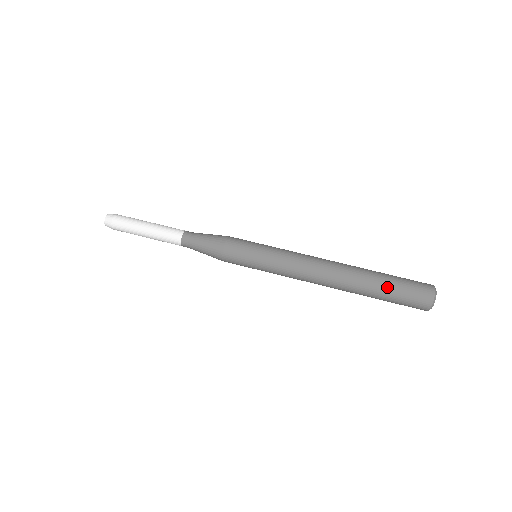
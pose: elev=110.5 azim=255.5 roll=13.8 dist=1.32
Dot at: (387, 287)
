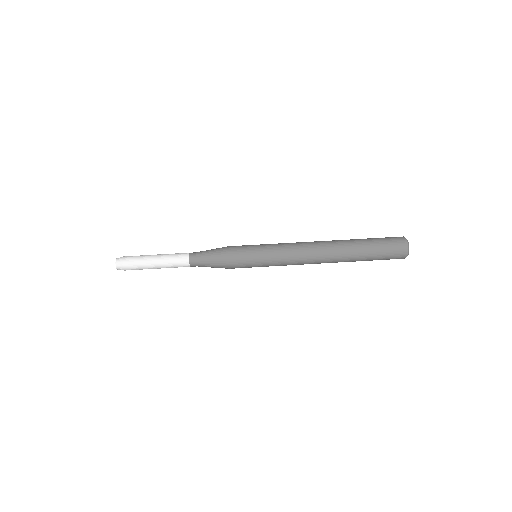
Dot at: (370, 247)
